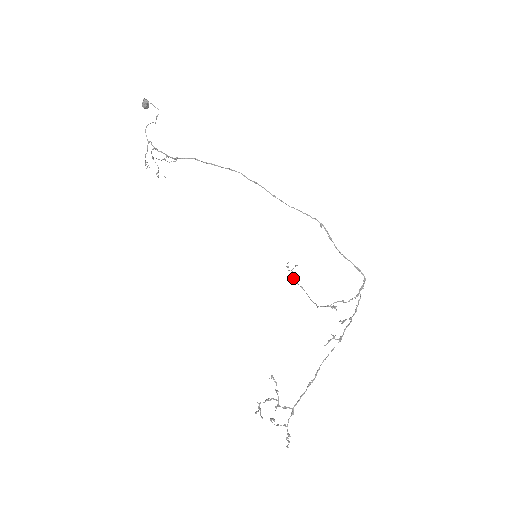
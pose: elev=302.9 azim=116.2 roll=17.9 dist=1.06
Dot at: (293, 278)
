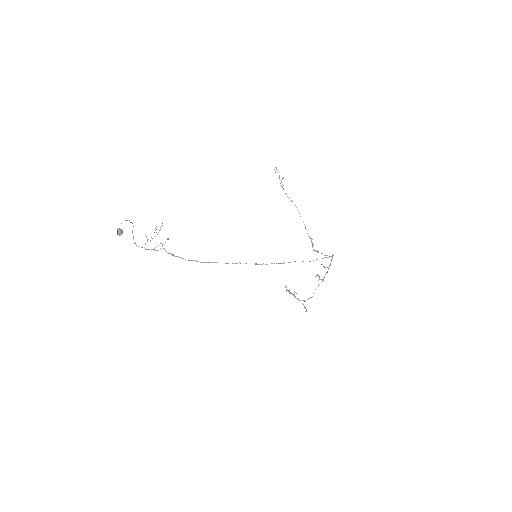
Dot at: occluded
